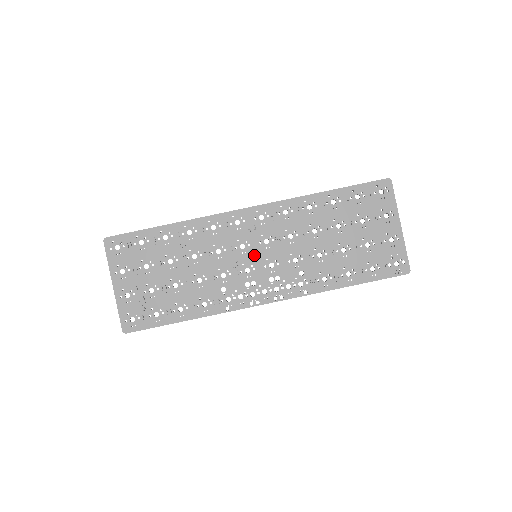
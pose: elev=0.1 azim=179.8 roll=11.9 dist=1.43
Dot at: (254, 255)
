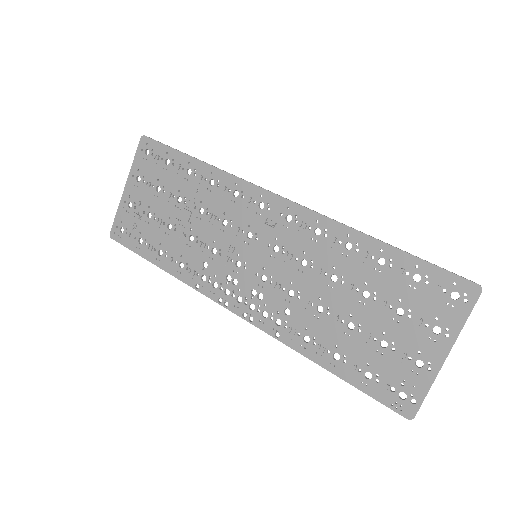
Dot at: (254, 253)
